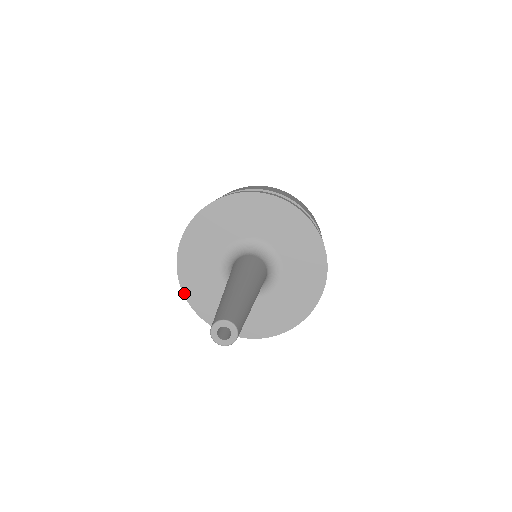
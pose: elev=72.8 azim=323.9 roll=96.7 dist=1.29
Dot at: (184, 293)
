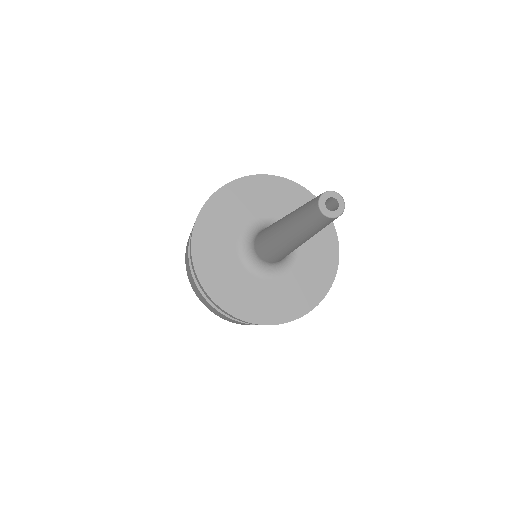
Dot at: (196, 272)
